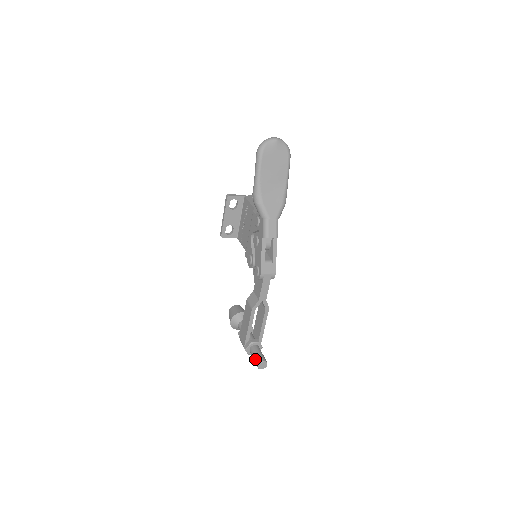
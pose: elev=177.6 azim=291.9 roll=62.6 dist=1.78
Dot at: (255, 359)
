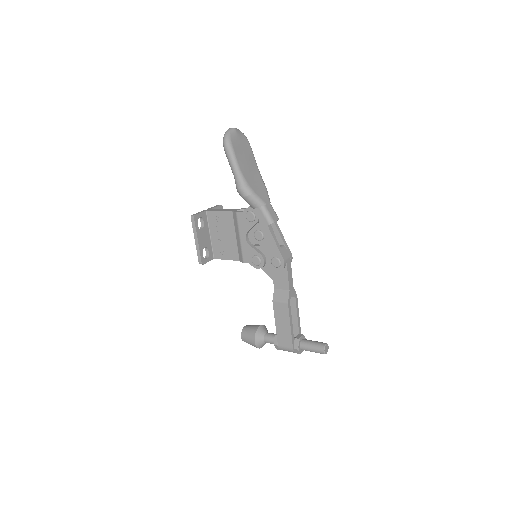
Dot at: (316, 349)
